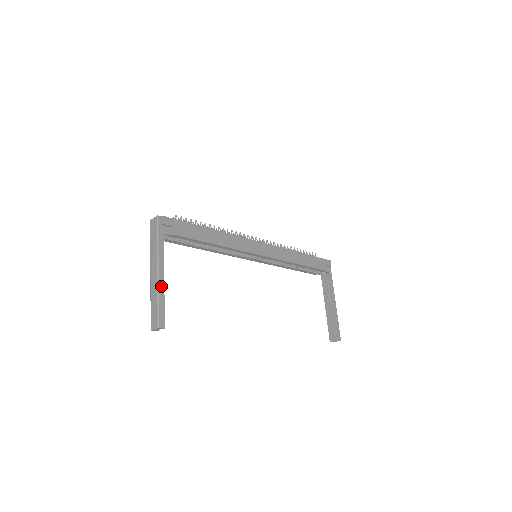
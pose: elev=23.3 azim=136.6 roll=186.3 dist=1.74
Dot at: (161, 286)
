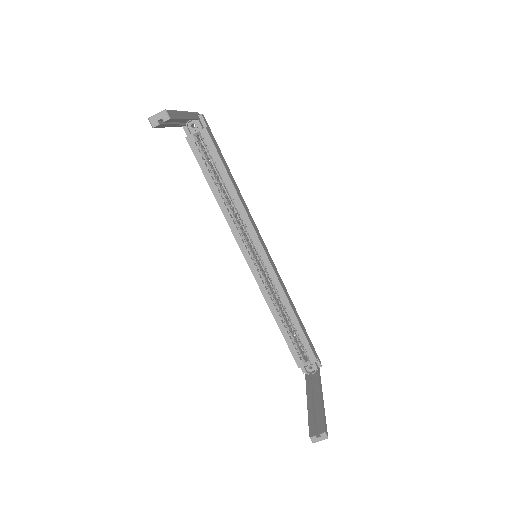
Dot at: (182, 115)
